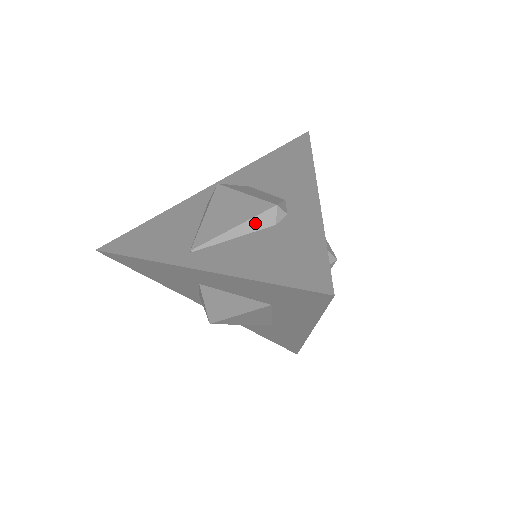
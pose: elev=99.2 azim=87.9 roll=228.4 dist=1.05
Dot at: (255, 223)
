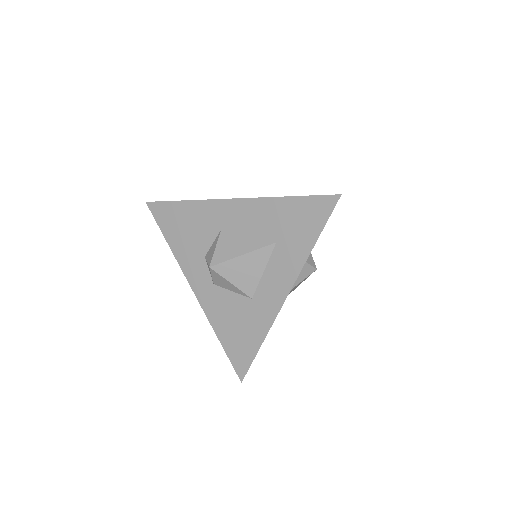
Dot at: occluded
